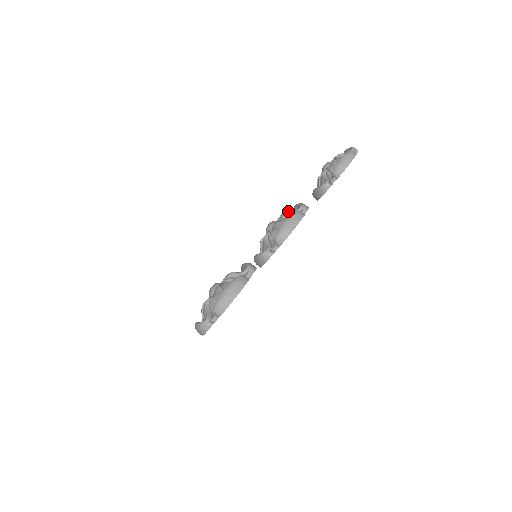
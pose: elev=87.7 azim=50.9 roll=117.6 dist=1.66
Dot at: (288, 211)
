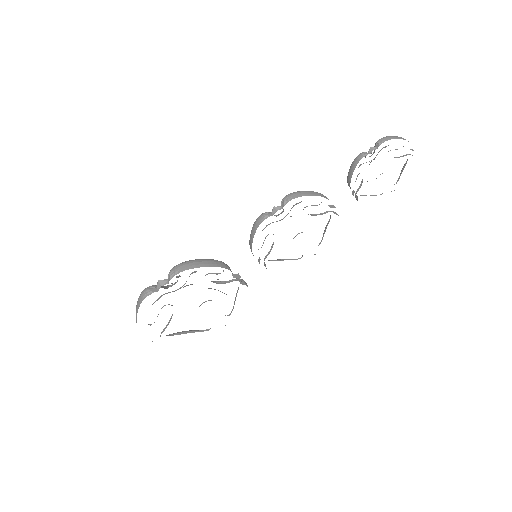
Dot at: (315, 214)
